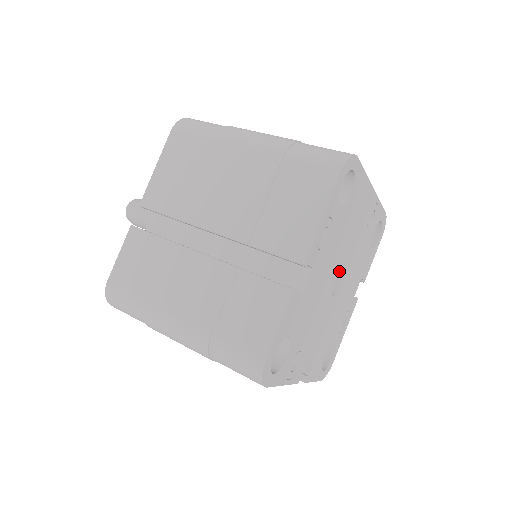
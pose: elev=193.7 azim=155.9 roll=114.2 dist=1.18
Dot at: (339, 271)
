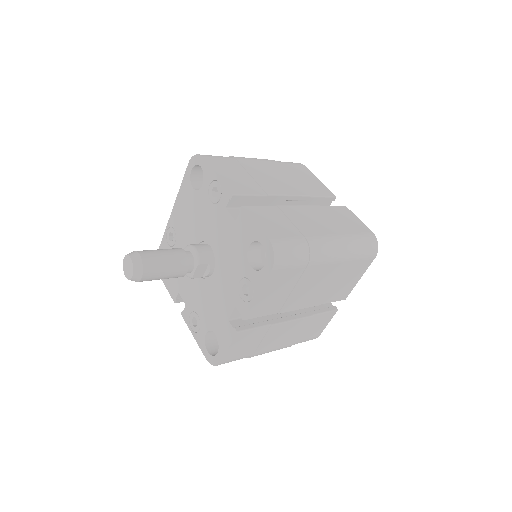
Dot at: occluded
